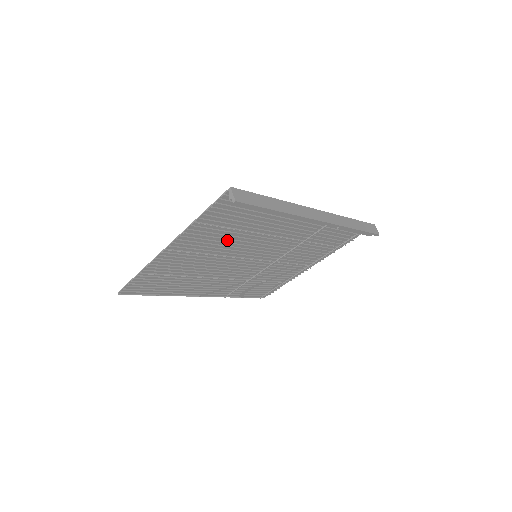
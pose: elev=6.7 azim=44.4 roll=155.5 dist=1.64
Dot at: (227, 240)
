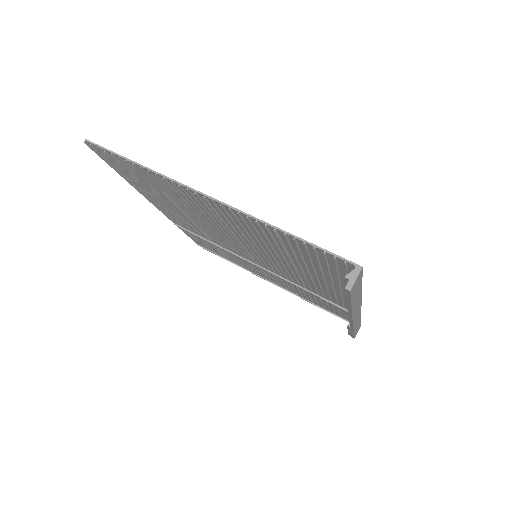
Dot at: occluded
